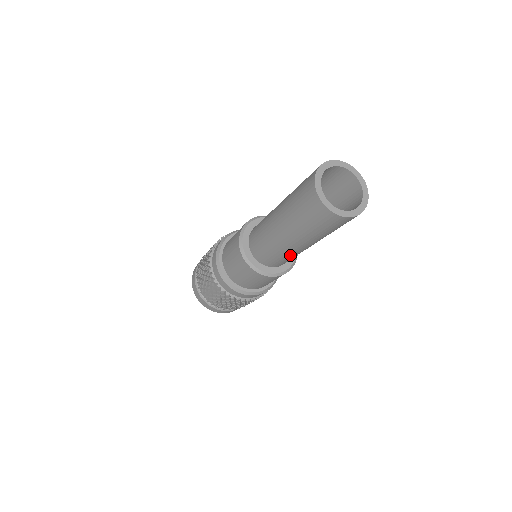
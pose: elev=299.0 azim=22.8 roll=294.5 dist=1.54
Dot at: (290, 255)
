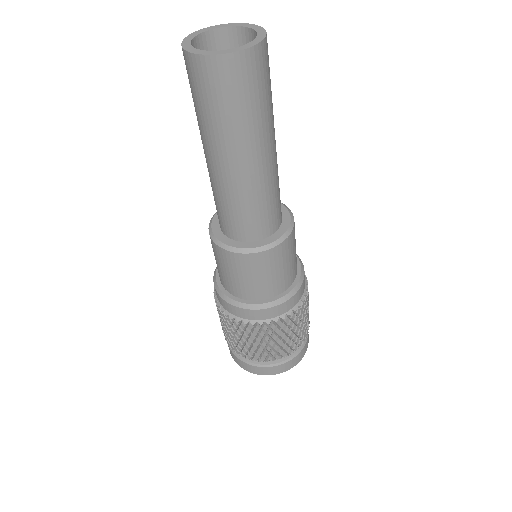
Dot at: (271, 188)
